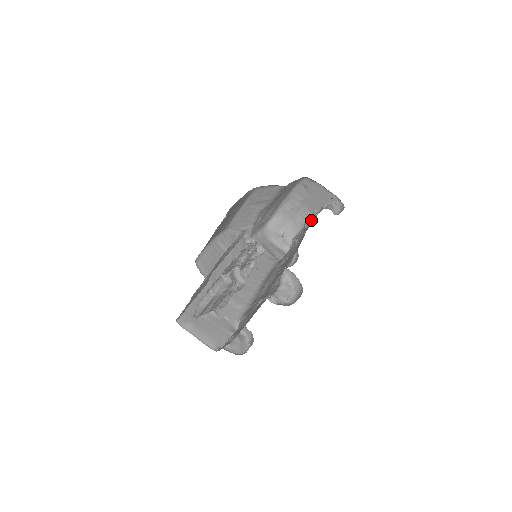
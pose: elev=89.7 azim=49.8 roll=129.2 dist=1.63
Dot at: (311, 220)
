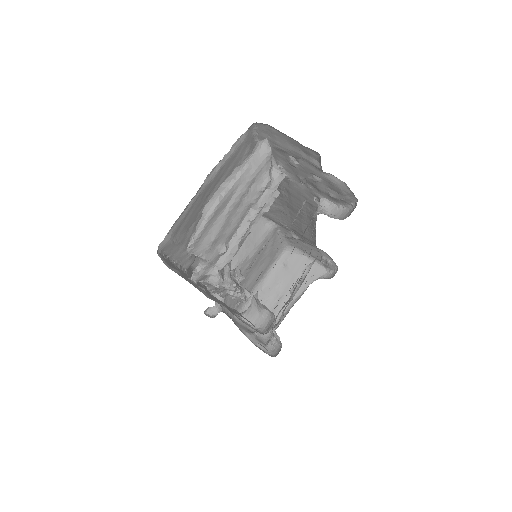
Dot at: (301, 281)
